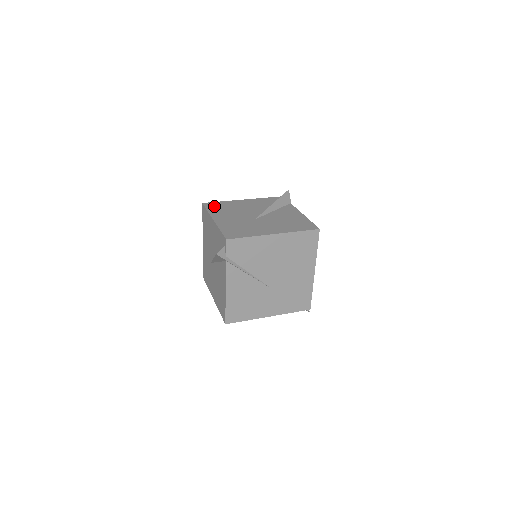
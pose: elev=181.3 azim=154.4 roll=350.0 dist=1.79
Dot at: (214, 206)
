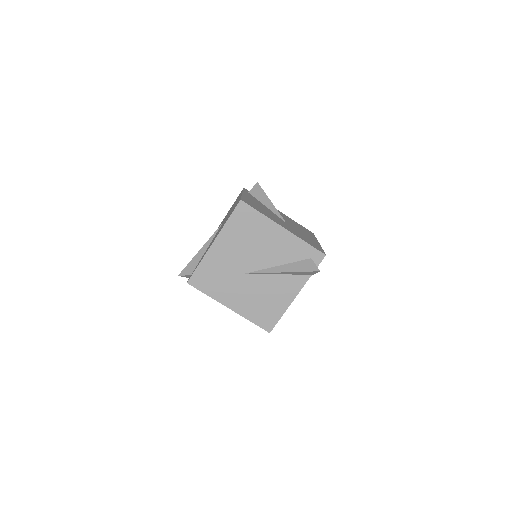
Dot at: (242, 217)
